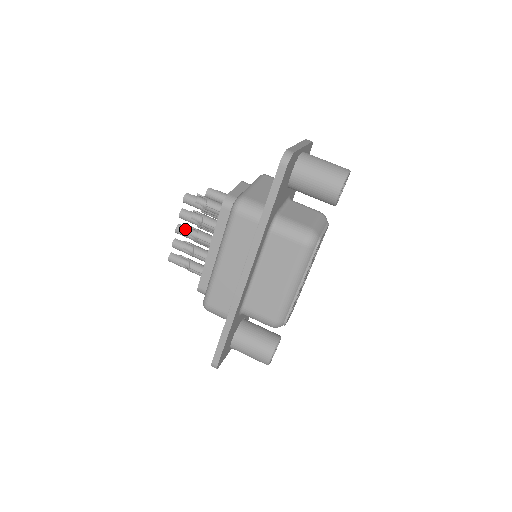
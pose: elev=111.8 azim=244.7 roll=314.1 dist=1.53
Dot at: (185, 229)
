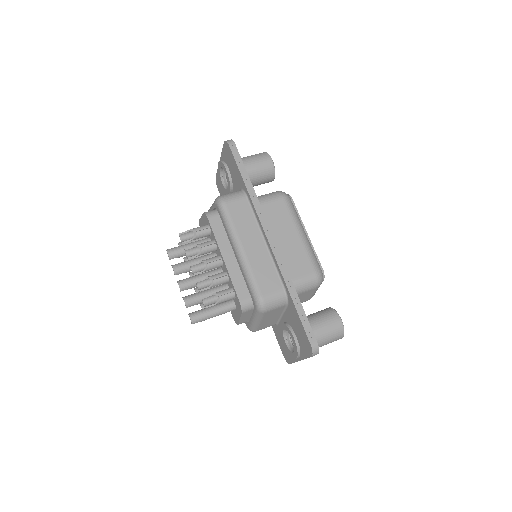
Dot at: (186, 279)
